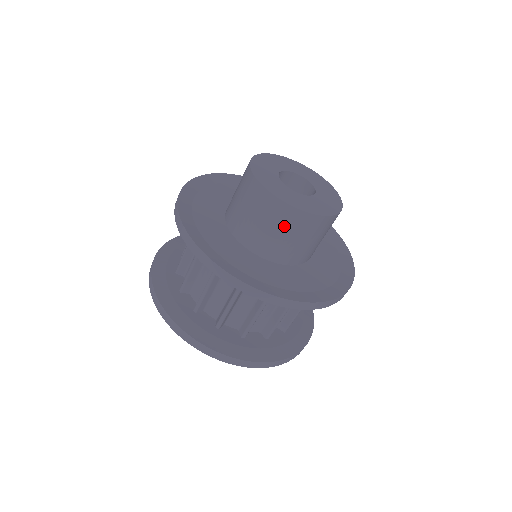
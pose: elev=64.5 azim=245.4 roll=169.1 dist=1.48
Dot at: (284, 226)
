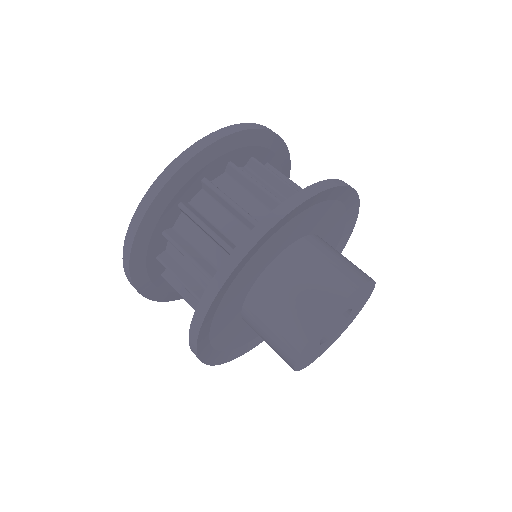
Dot at: (277, 353)
